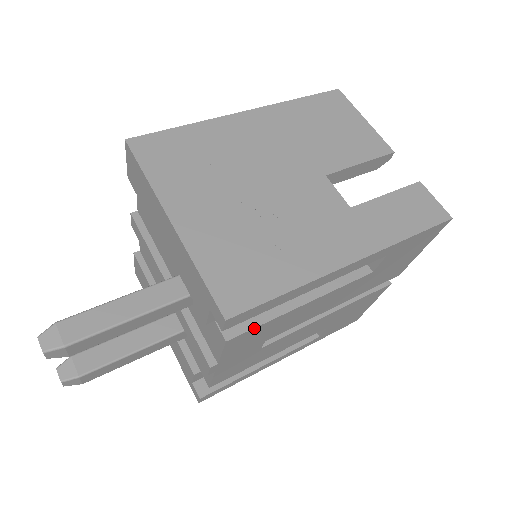
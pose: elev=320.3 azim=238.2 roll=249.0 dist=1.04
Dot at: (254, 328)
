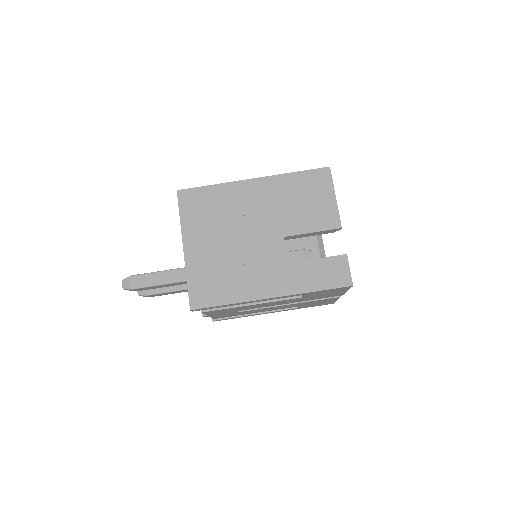
Dot at: (218, 310)
